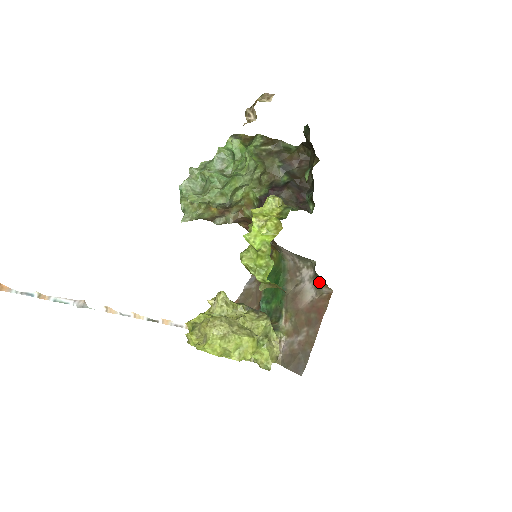
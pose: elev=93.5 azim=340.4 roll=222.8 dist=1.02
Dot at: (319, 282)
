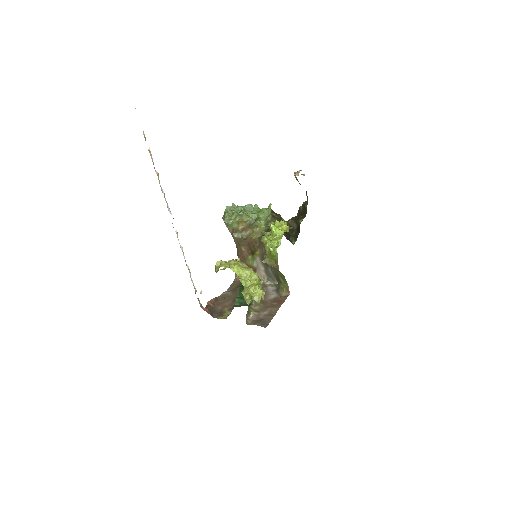
Dot at: (280, 291)
